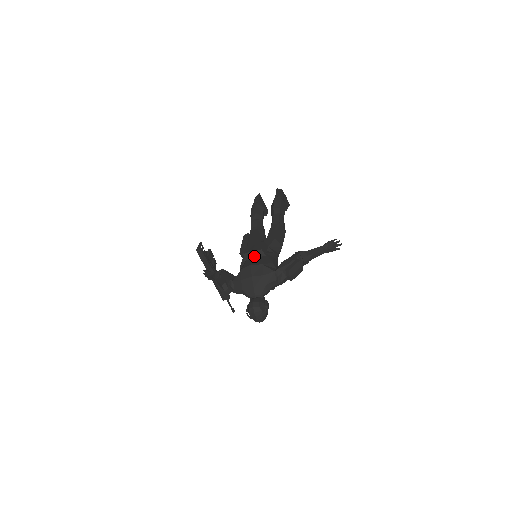
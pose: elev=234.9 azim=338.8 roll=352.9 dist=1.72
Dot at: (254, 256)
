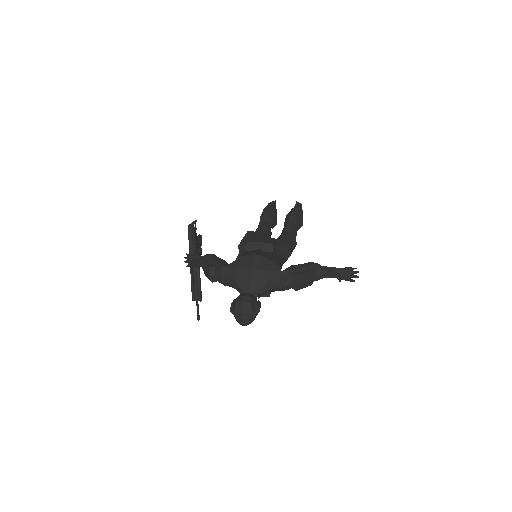
Dot at: (260, 248)
